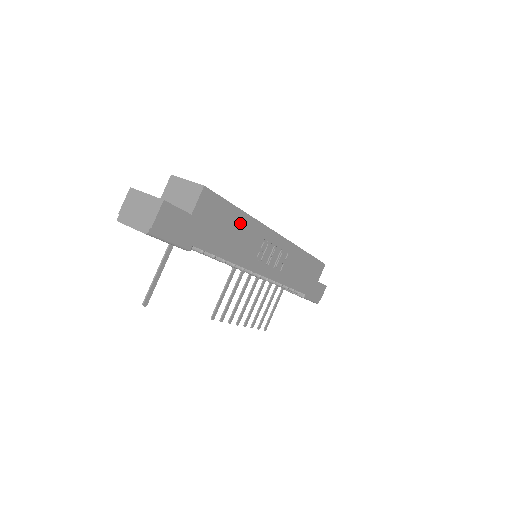
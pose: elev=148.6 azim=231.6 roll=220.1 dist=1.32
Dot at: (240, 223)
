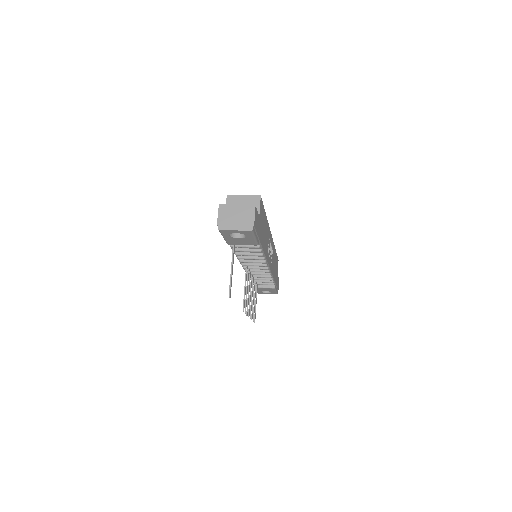
Dot at: (266, 224)
